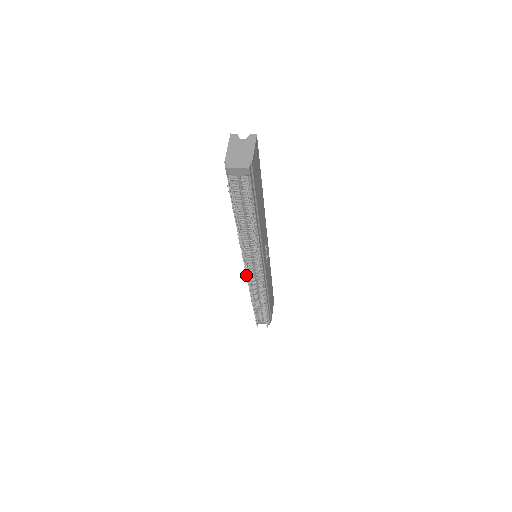
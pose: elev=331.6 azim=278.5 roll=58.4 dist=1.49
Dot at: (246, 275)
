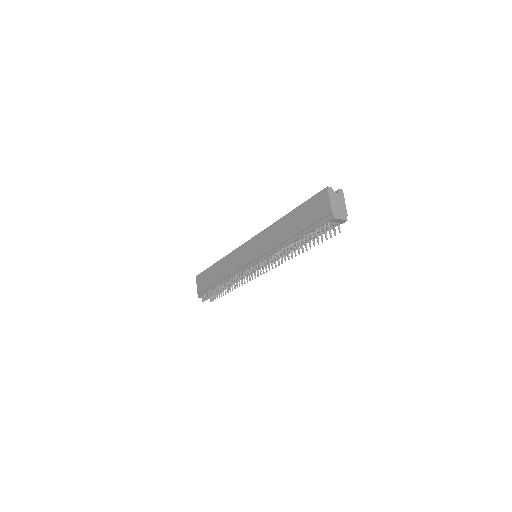
Dot at: (251, 273)
